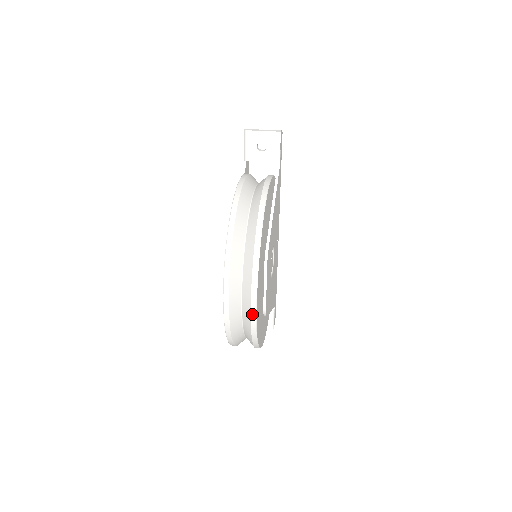
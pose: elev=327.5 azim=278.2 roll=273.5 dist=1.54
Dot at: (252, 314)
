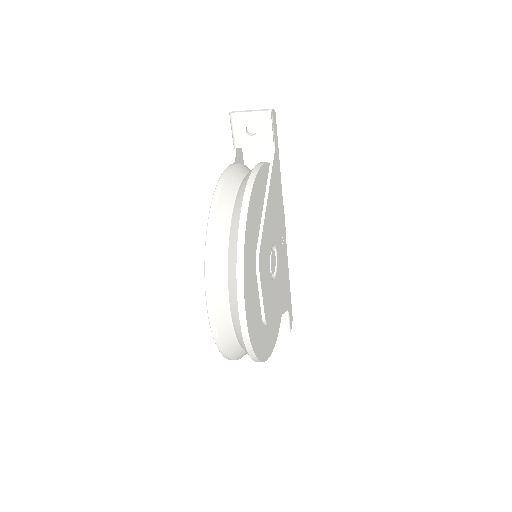
Dot at: (242, 327)
